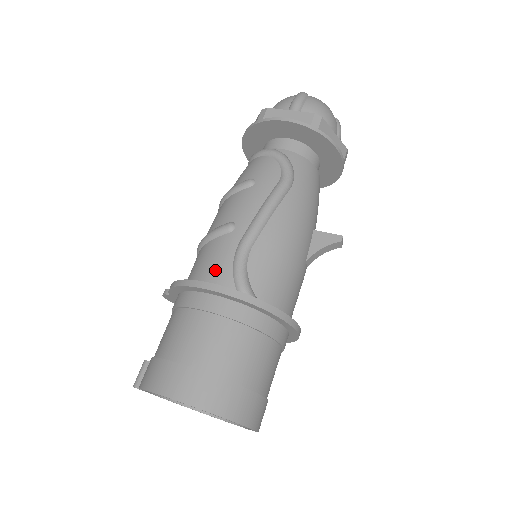
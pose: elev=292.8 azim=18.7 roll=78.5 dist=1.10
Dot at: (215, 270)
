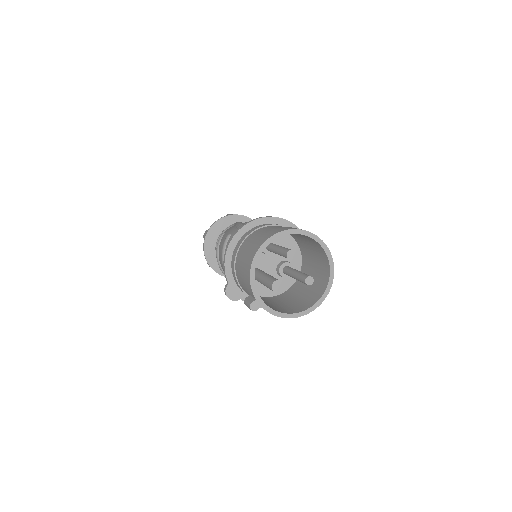
Dot at: occluded
